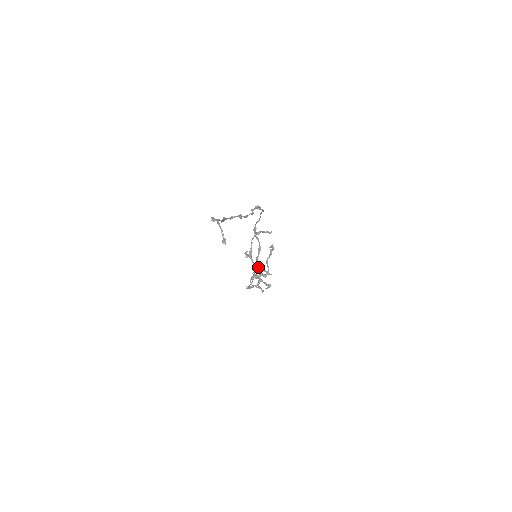
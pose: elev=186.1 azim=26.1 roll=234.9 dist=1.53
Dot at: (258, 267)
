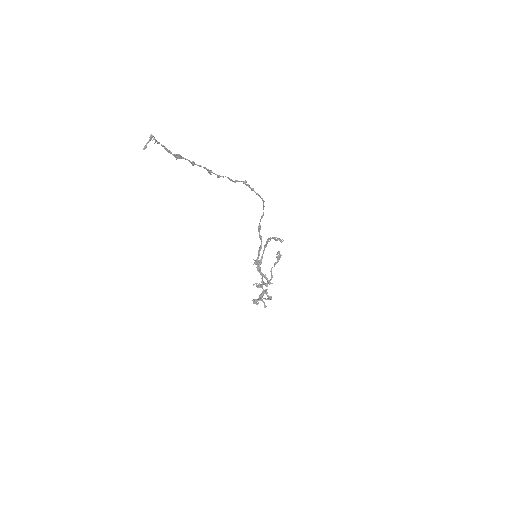
Dot at: (259, 272)
